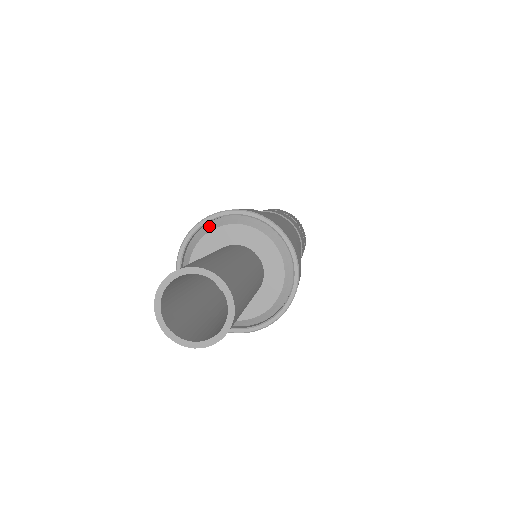
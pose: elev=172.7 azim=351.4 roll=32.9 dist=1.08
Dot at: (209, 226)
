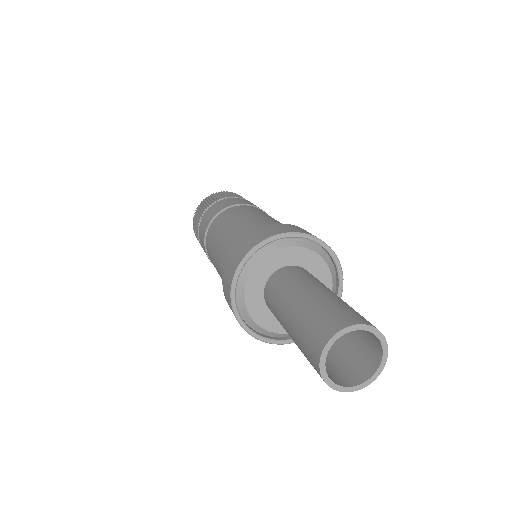
Dot at: (243, 272)
